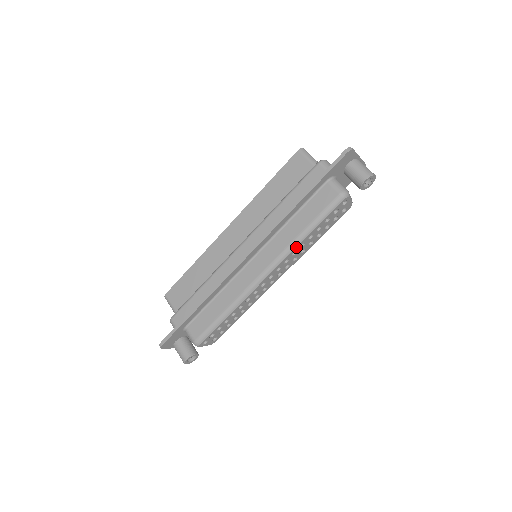
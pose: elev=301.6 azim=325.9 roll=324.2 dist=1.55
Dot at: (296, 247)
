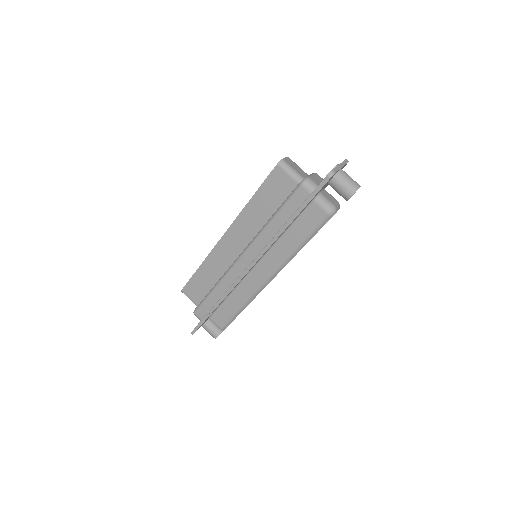
Dot at: (293, 257)
